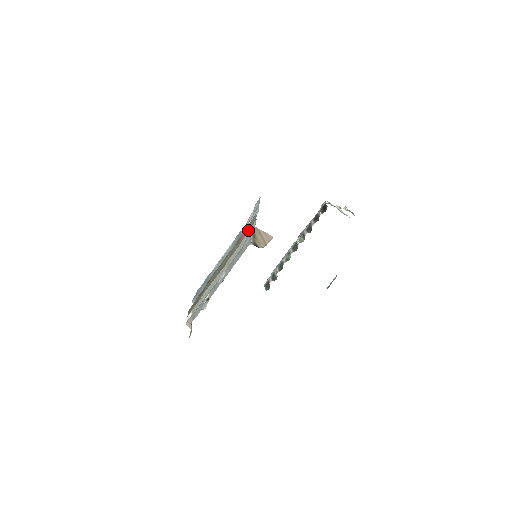
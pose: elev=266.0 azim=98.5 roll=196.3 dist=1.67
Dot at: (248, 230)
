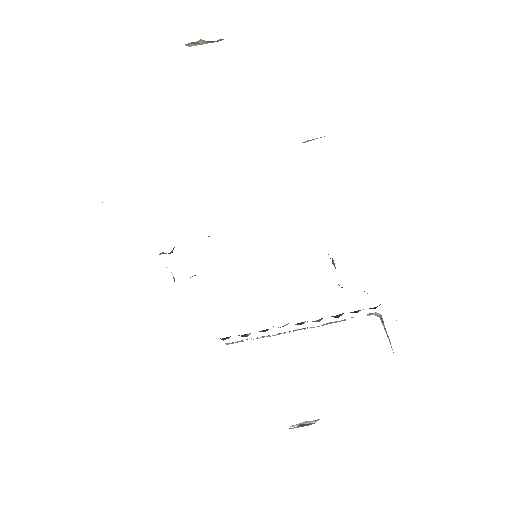
Dot at: occluded
